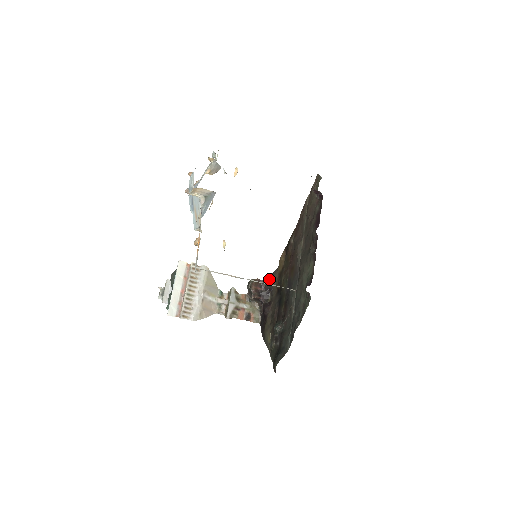
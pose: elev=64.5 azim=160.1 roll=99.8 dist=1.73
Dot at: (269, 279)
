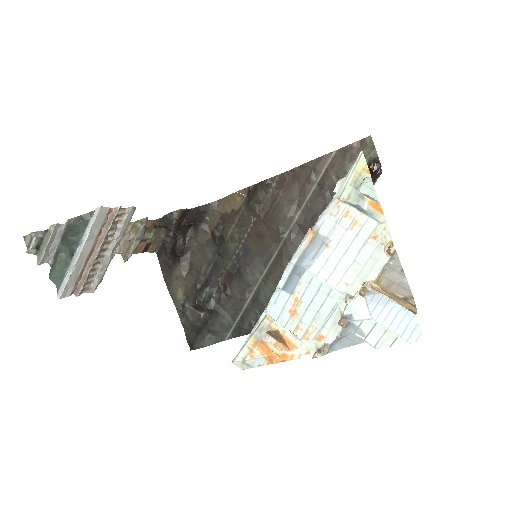
Dot at: (200, 210)
